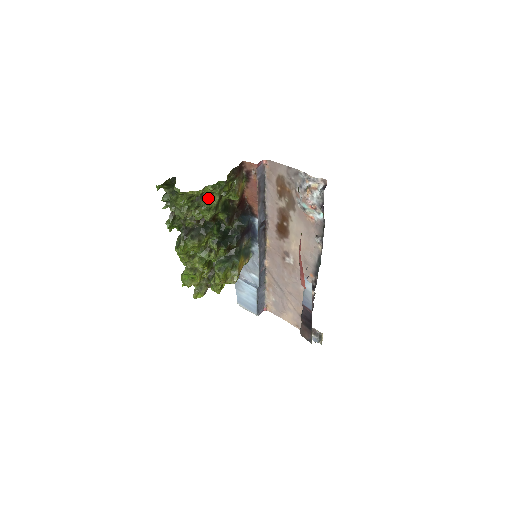
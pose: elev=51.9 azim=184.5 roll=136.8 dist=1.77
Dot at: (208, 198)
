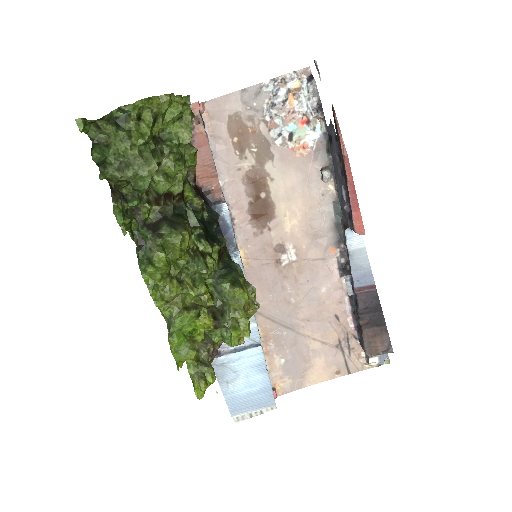
Dot at: (172, 136)
